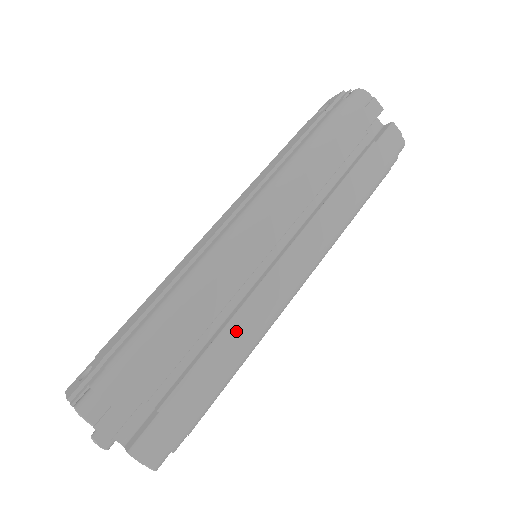
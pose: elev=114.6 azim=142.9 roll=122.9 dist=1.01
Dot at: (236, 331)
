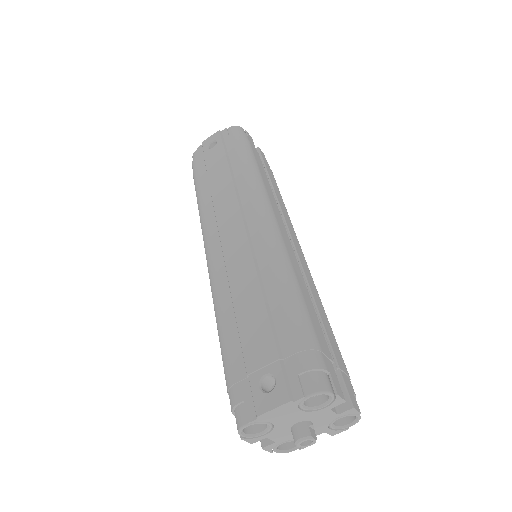
Dot at: (315, 295)
